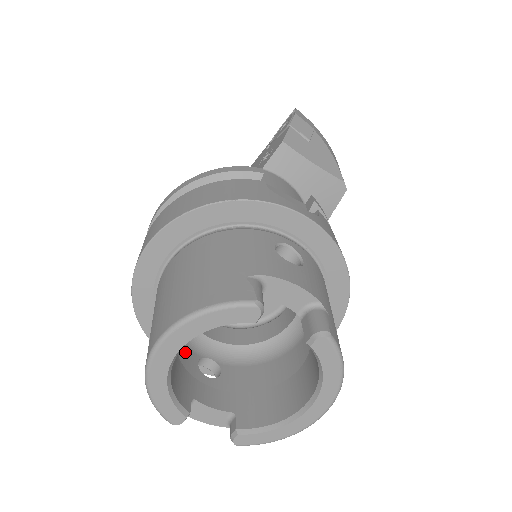
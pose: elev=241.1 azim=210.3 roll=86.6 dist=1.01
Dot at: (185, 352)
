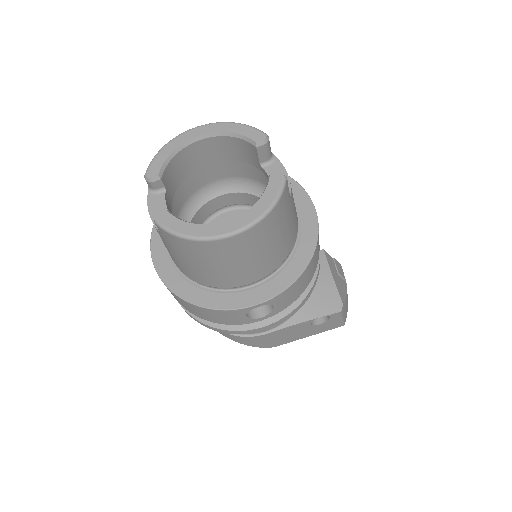
Dot at: occluded
